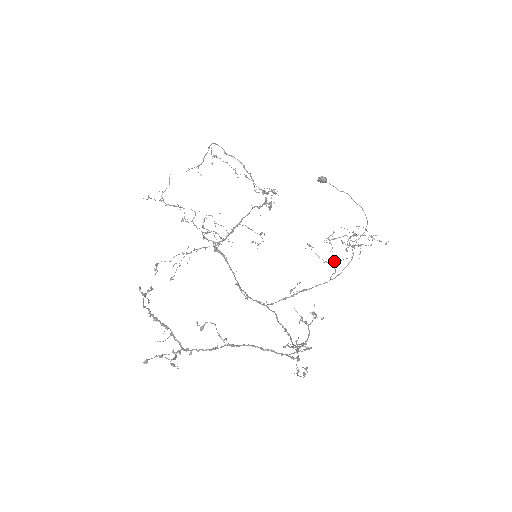
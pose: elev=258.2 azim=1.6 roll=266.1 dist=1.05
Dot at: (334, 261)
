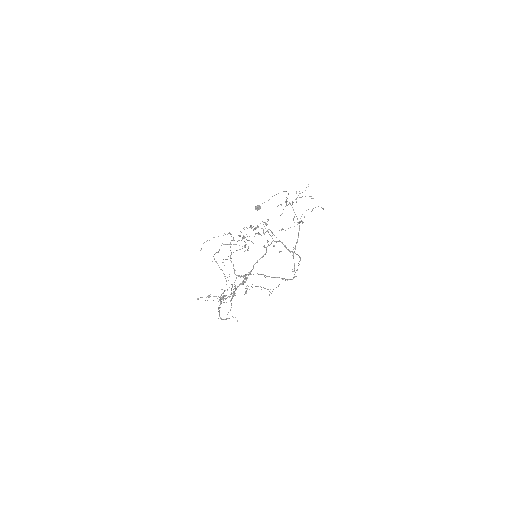
Dot at: occluded
